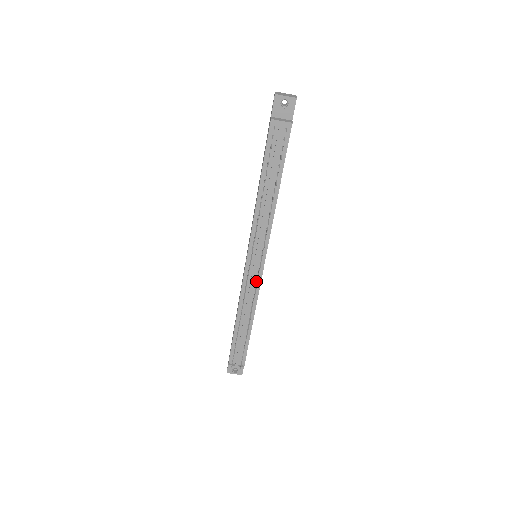
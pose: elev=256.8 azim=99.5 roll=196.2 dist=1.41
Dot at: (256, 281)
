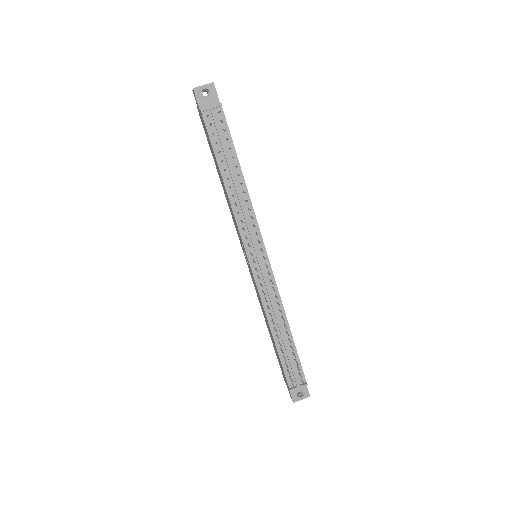
Dot at: (269, 279)
